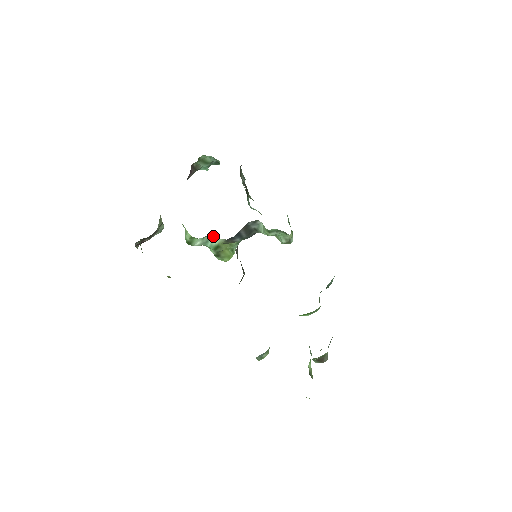
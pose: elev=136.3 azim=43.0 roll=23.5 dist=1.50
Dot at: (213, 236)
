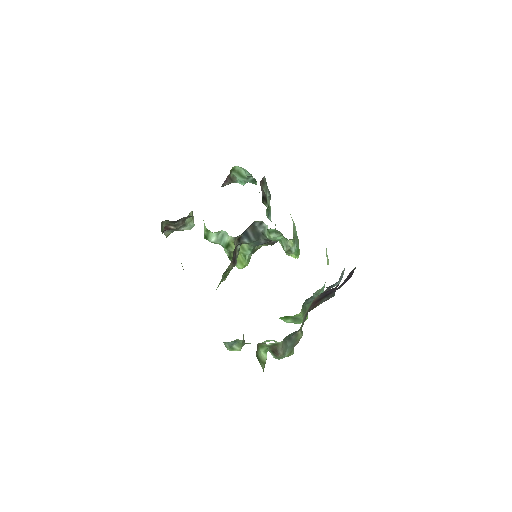
Dot at: (225, 233)
